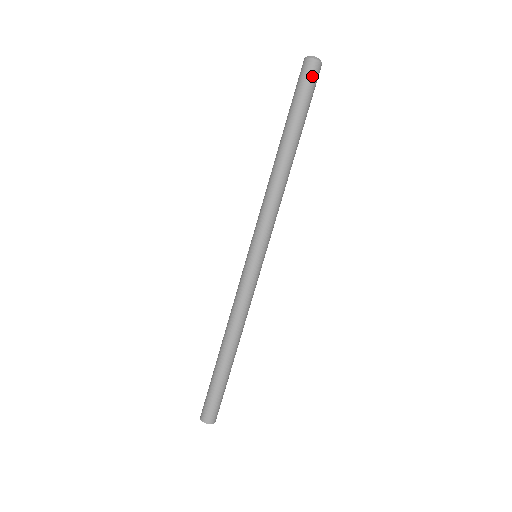
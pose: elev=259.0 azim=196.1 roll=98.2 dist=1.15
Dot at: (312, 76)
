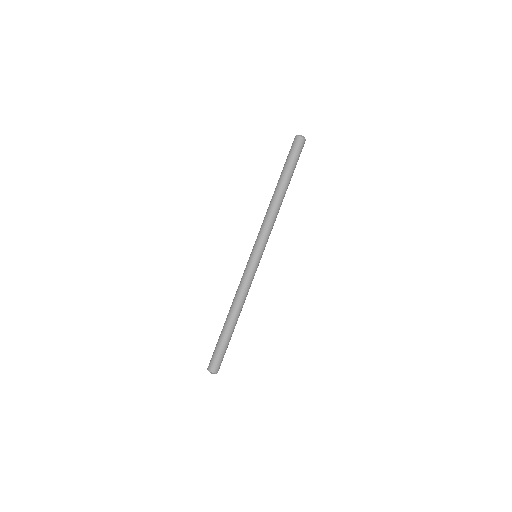
Dot at: (299, 146)
